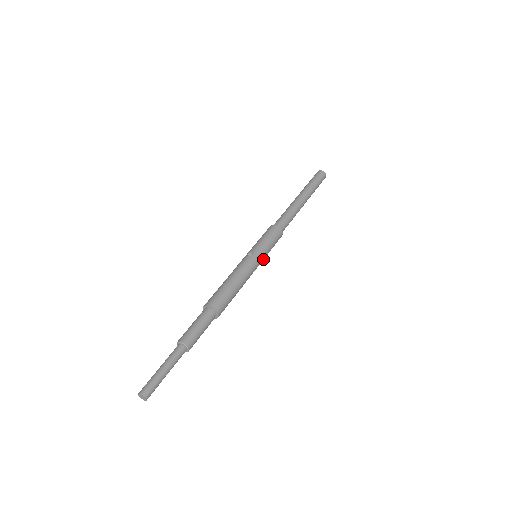
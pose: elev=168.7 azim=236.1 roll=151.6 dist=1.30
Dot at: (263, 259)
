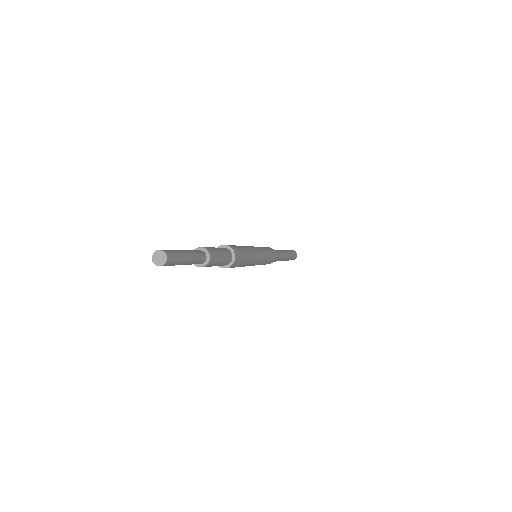
Dot at: (263, 261)
